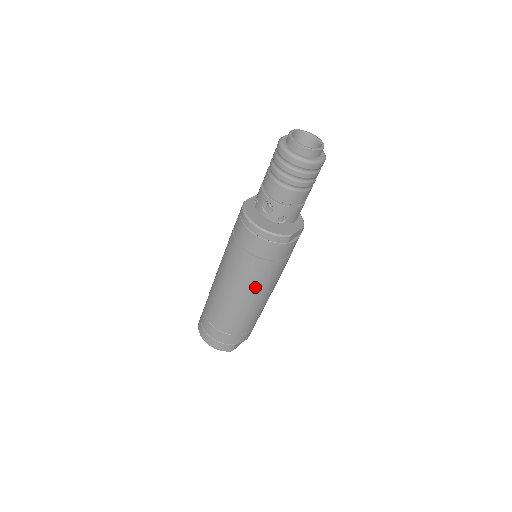
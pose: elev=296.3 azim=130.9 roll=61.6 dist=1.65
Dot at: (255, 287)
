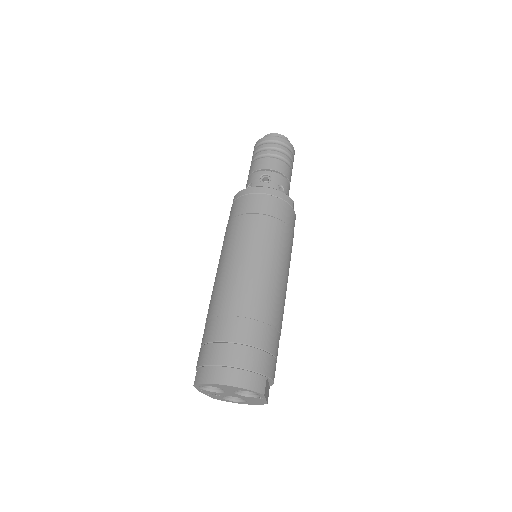
Dot at: (276, 258)
